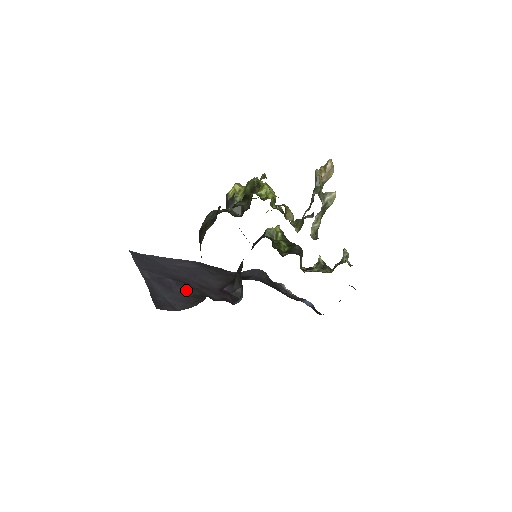
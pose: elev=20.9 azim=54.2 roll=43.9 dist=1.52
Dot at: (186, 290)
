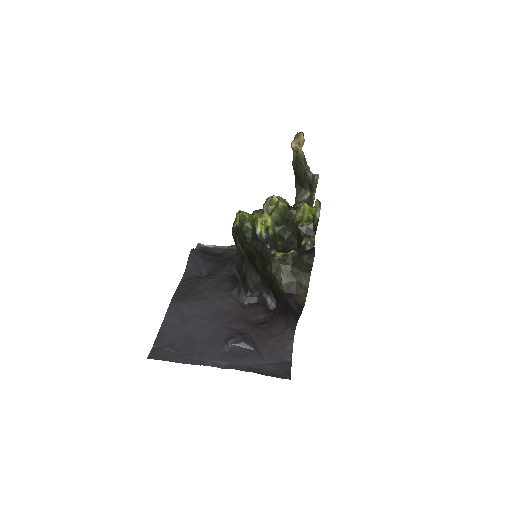
Dot at: (253, 339)
